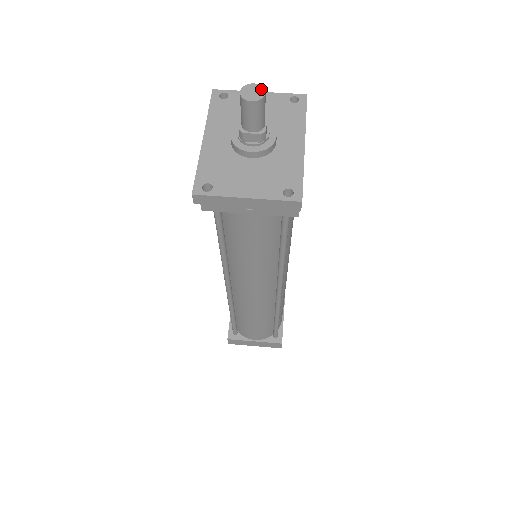
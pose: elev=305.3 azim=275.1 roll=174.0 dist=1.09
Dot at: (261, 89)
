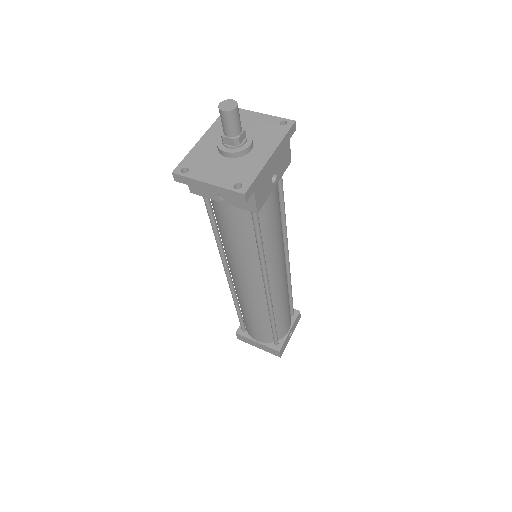
Dot at: (235, 104)
